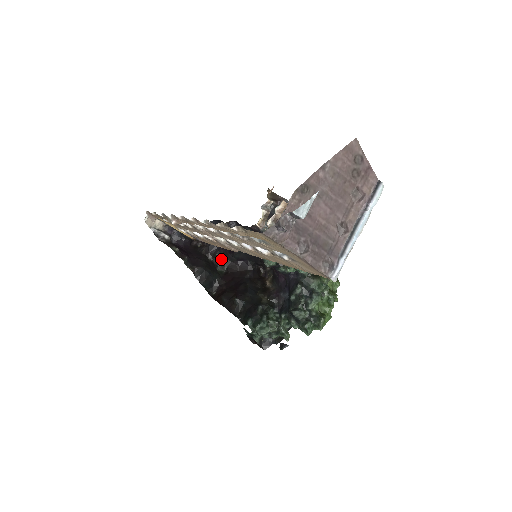
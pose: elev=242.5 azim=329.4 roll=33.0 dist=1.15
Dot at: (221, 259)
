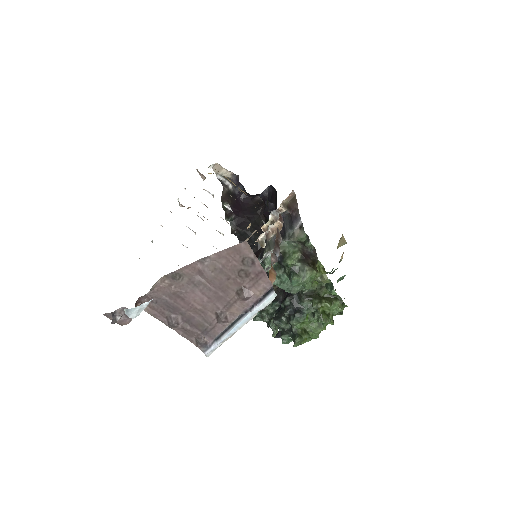
Dot at: occluded
